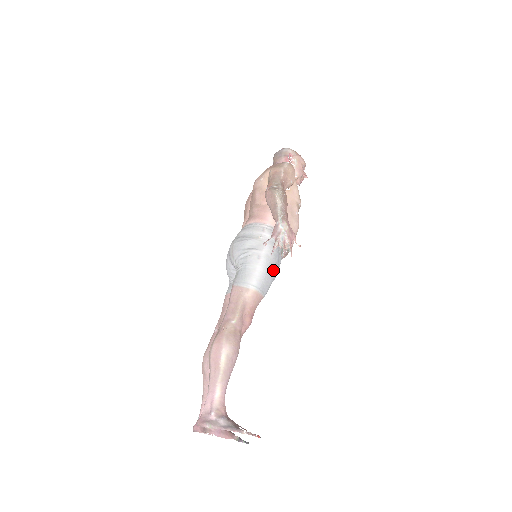
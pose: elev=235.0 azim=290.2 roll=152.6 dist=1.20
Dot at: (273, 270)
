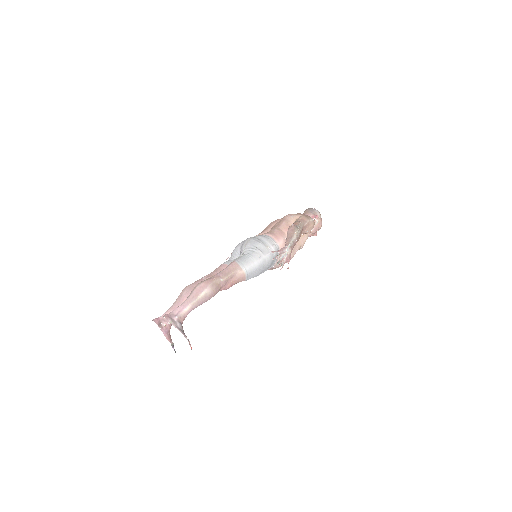
Dot at: (262, 270)
